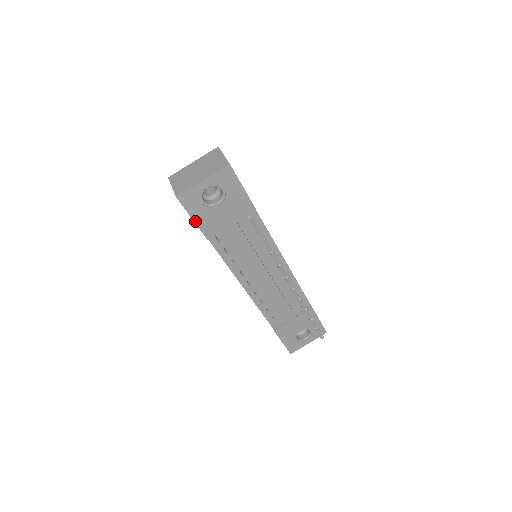
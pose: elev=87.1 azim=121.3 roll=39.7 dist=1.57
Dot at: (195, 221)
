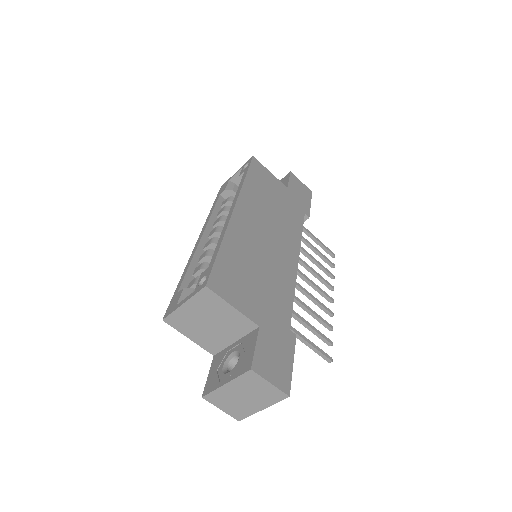
Dot at: occluded
